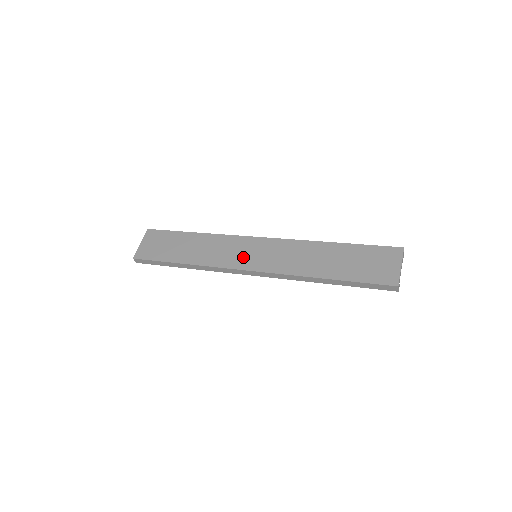
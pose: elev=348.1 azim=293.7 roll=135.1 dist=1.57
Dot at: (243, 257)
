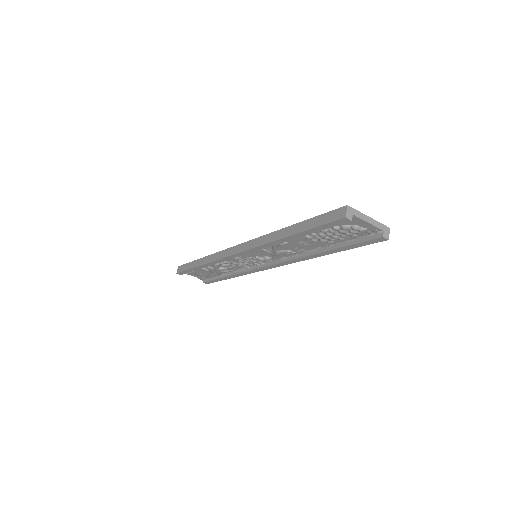
Dot at: occluded
